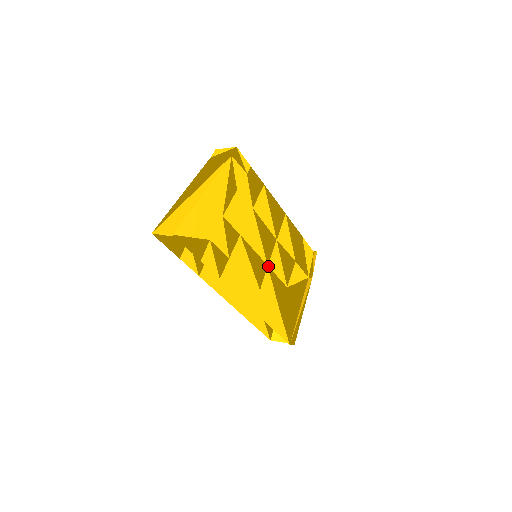
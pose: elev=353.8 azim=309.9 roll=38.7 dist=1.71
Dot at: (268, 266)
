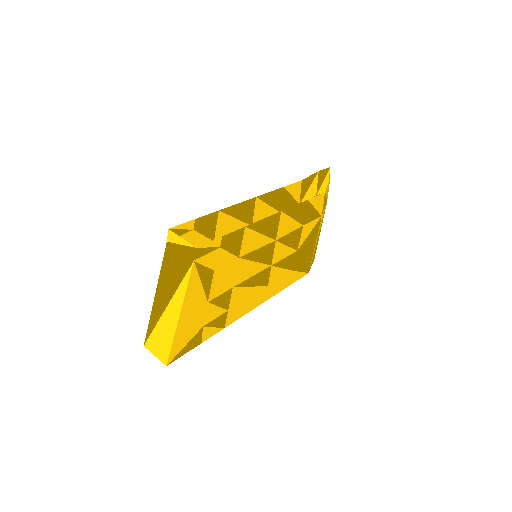
Dot at: (272, 265)
